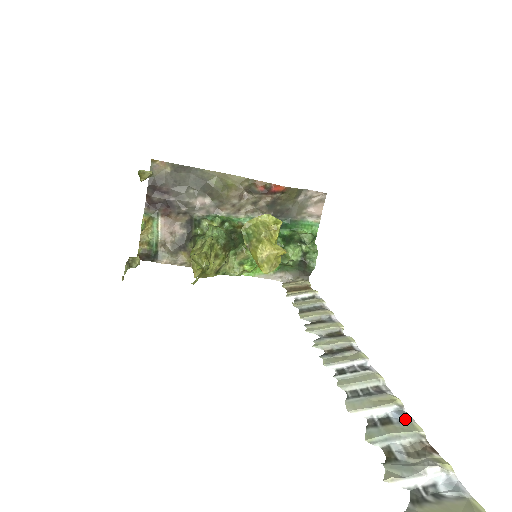
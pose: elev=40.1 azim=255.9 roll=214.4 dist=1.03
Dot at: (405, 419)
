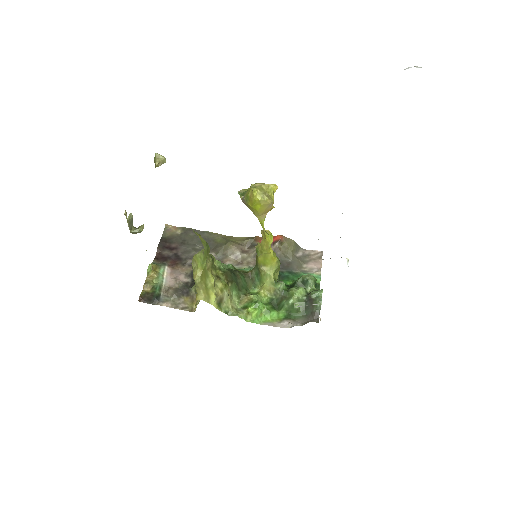
Dot at: occluded
